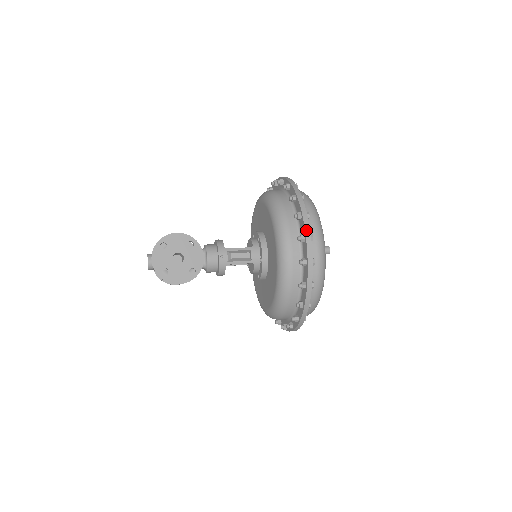
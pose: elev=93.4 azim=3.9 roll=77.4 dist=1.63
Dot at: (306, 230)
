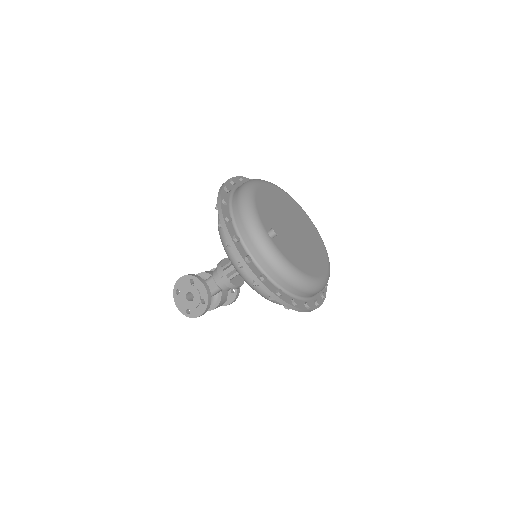
Dot at: (226, 236)
